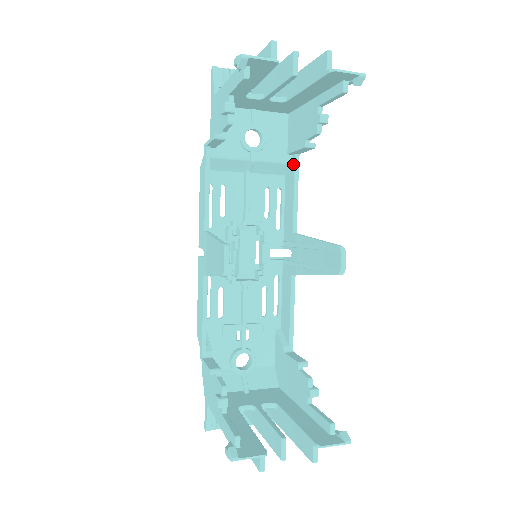
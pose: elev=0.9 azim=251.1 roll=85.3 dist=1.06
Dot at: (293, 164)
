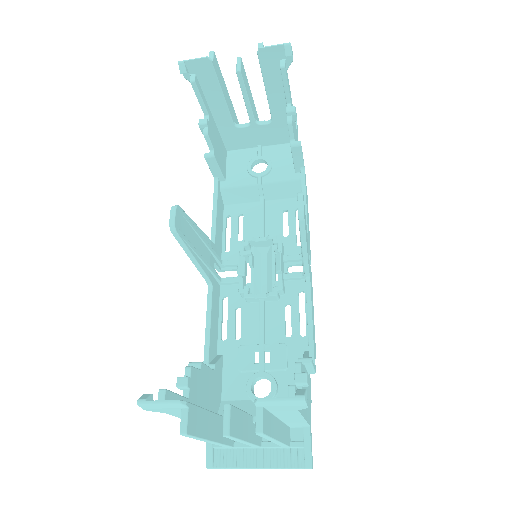
Dot at: (300, 178)
